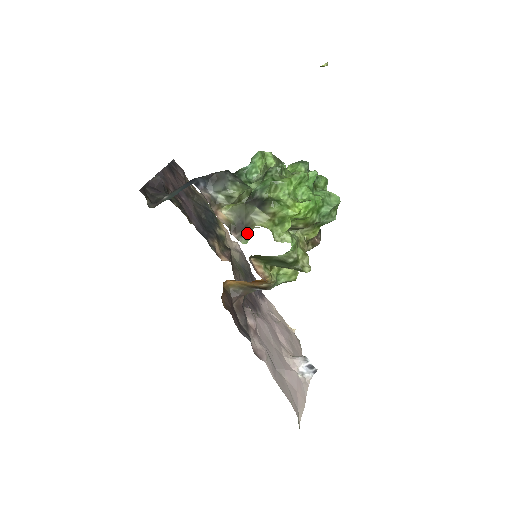
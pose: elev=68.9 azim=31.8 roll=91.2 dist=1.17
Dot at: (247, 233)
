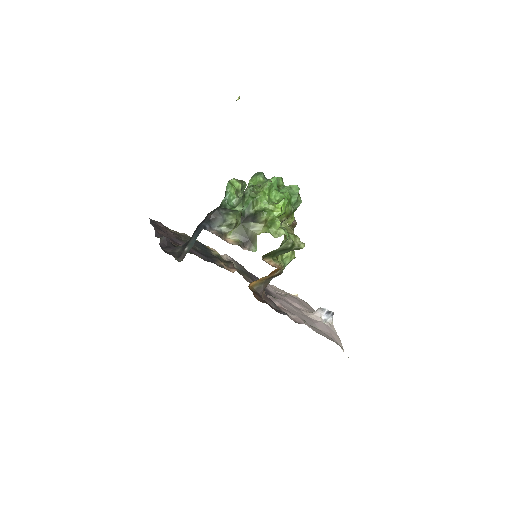
Dot at: (253, 243)
